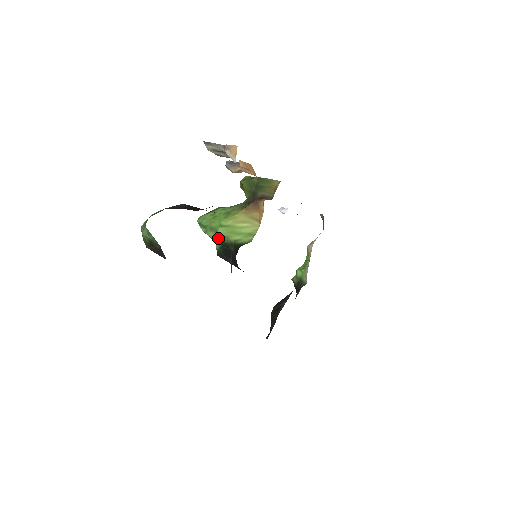
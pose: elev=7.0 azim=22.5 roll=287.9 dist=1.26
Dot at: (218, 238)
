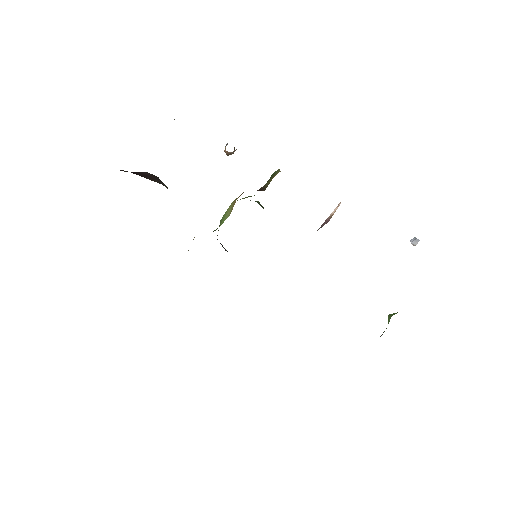
Dot at: occluded
